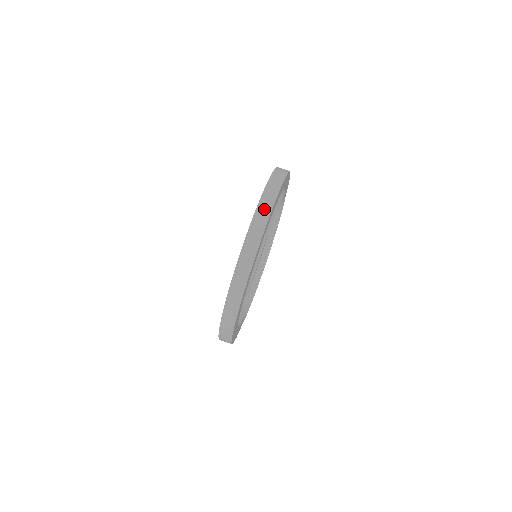
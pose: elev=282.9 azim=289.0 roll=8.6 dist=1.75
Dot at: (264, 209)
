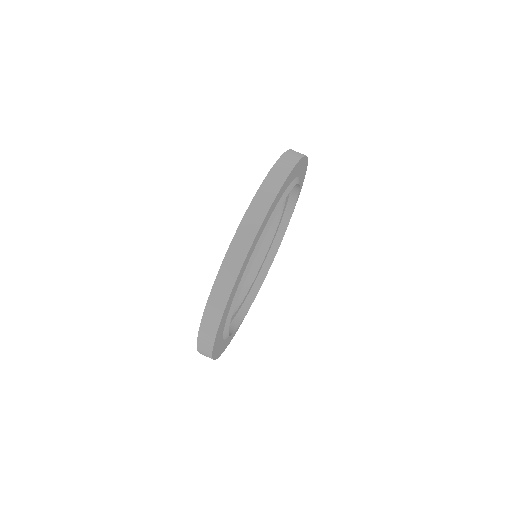
Dot at: (298, 152)
